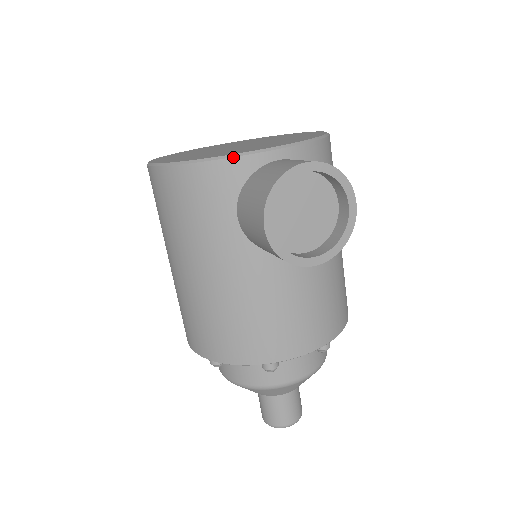
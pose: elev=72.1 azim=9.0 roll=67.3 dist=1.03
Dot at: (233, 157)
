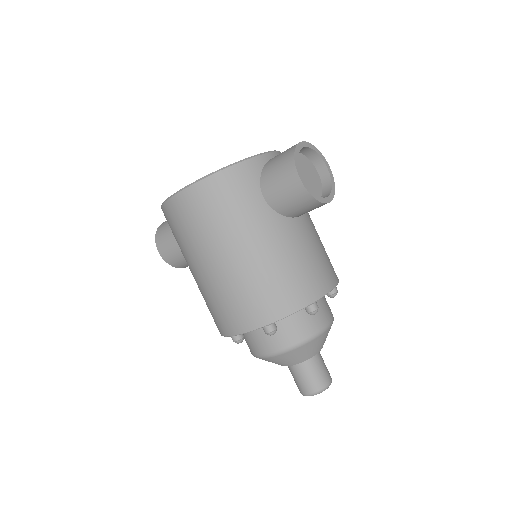
Dot at: (249, 158)
